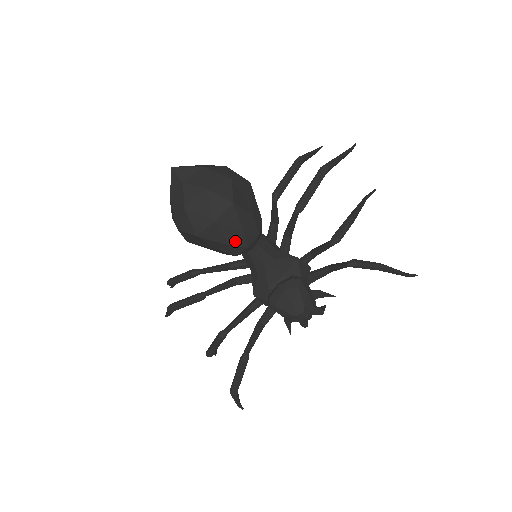
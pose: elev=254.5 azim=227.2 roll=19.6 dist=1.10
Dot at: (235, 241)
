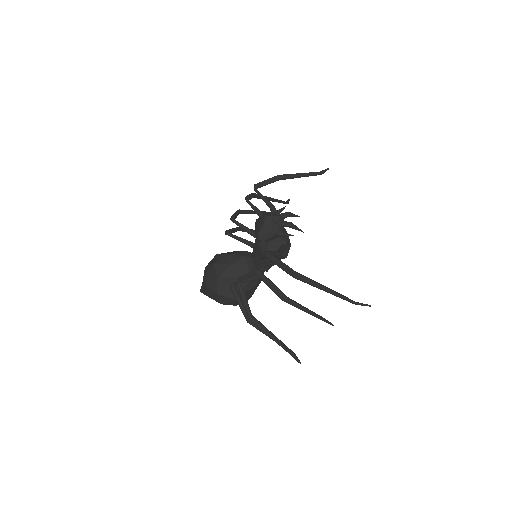
Dot at: (234, 260)
